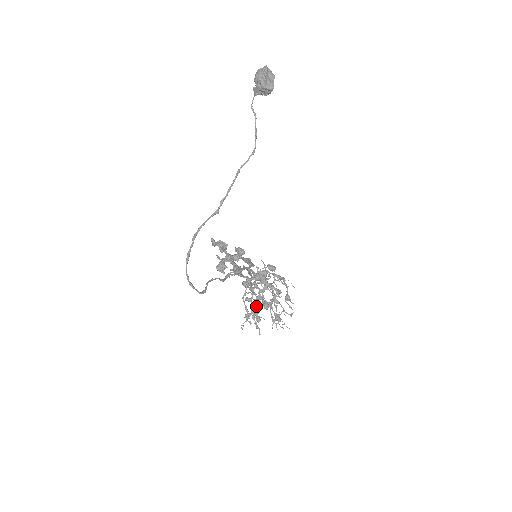
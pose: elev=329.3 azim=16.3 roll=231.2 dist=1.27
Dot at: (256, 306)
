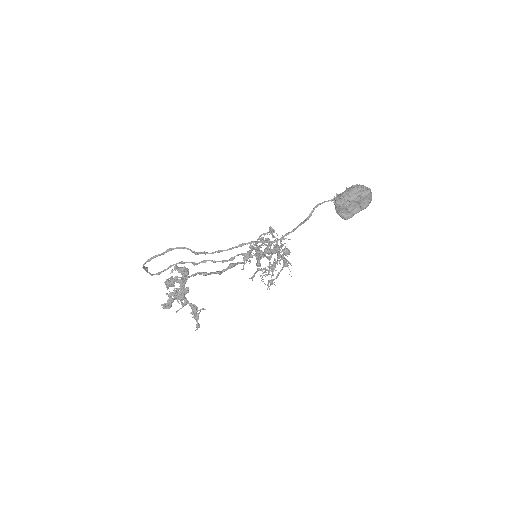
Dot at: (259, 253)
